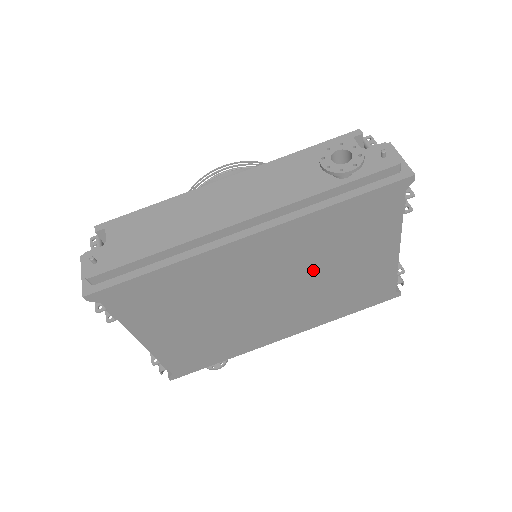
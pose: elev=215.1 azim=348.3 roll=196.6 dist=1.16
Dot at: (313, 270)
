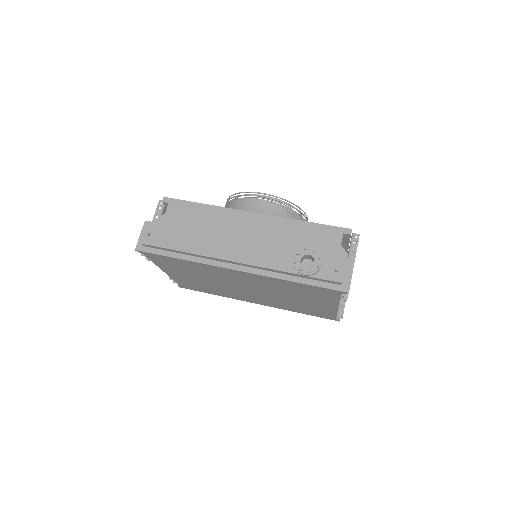
Dot at: (276, 292)
